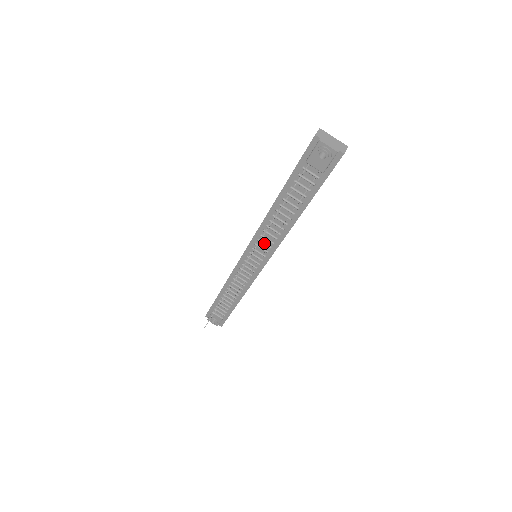
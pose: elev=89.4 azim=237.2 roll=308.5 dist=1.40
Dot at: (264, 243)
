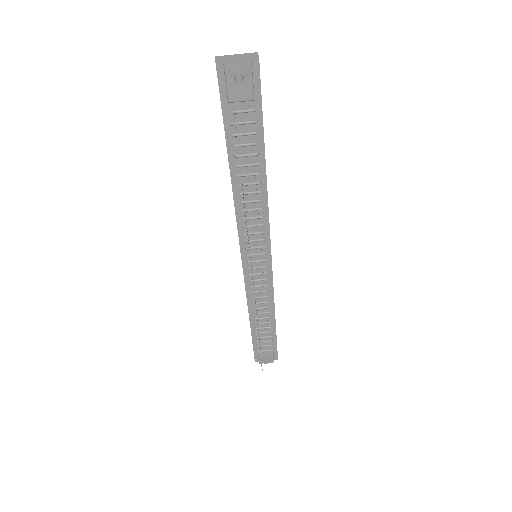
Dot at: (253, 233)
